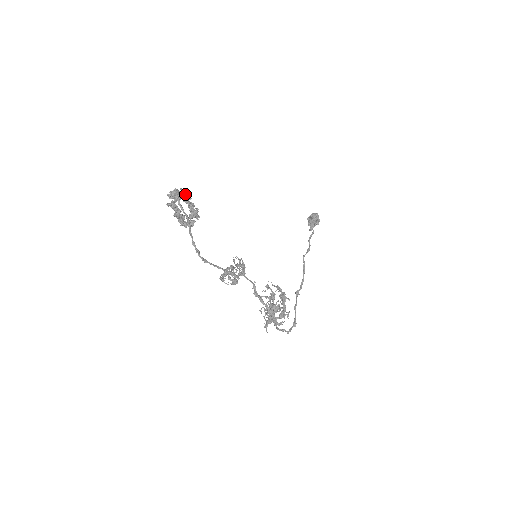
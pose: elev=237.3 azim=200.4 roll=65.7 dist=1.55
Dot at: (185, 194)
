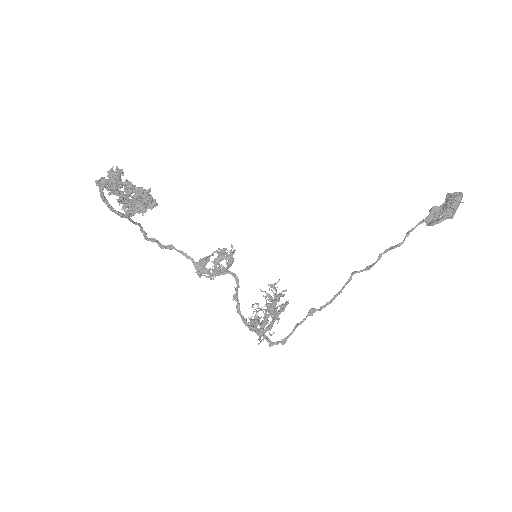
Dot at: (115, 188)
